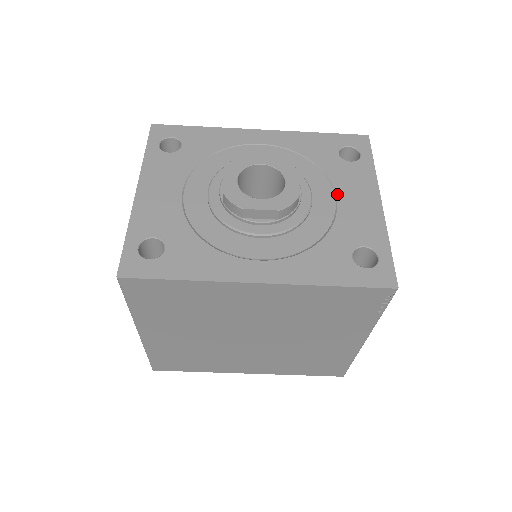
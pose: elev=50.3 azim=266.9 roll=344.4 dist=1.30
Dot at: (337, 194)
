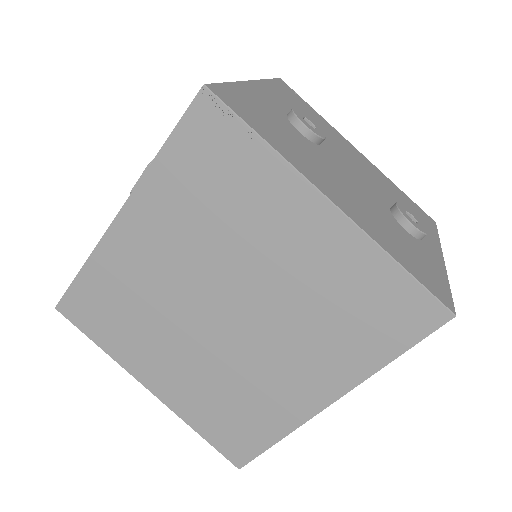
Dot at: occluded
